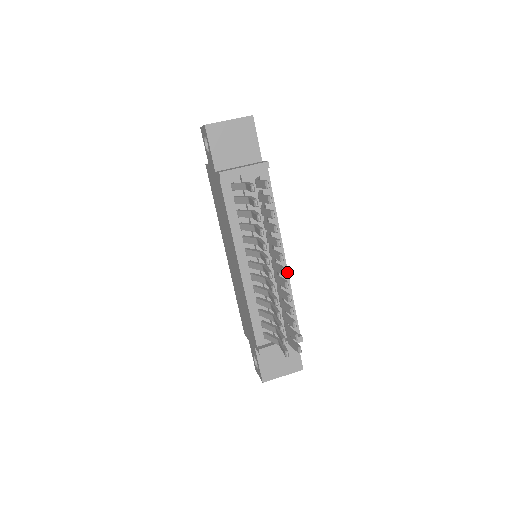
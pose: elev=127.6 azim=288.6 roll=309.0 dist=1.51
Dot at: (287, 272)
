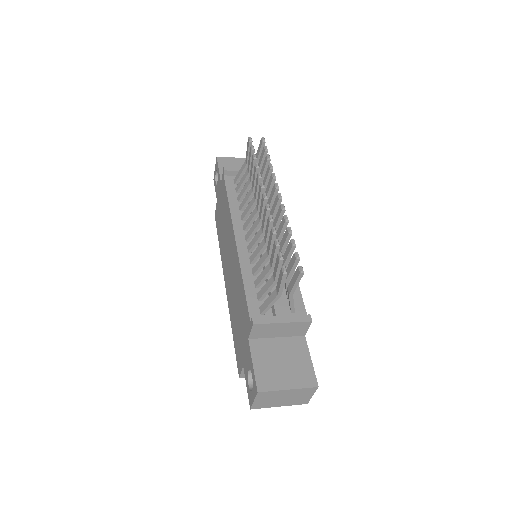
Dot at: occluded
